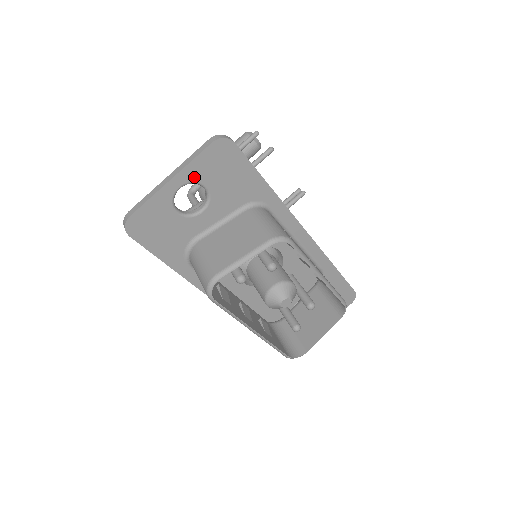
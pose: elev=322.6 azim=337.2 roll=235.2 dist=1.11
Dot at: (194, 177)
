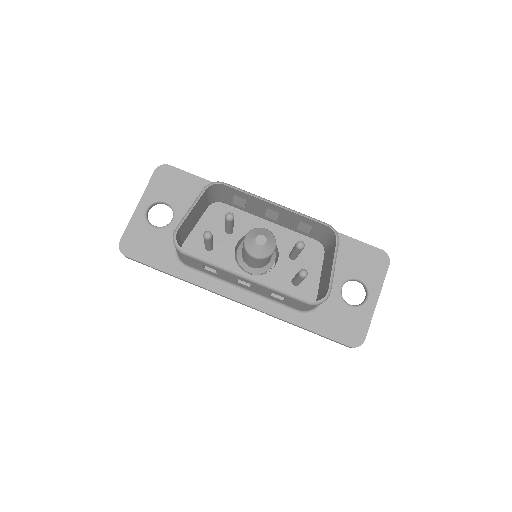
Dot at: (153, 198)
